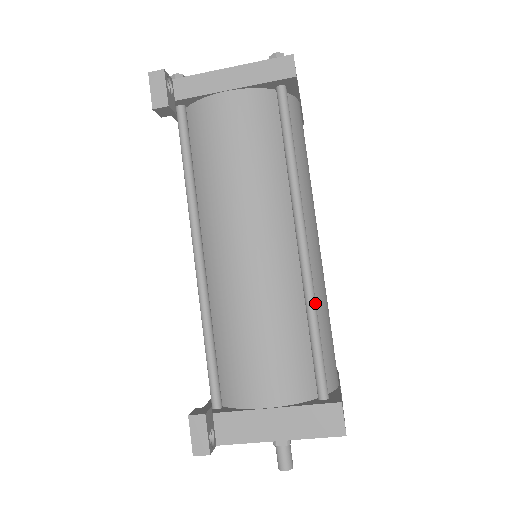
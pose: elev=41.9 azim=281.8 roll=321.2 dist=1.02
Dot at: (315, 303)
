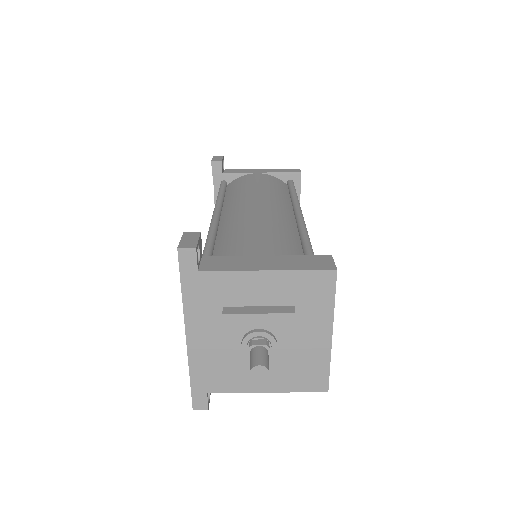
Dot at: occluded
